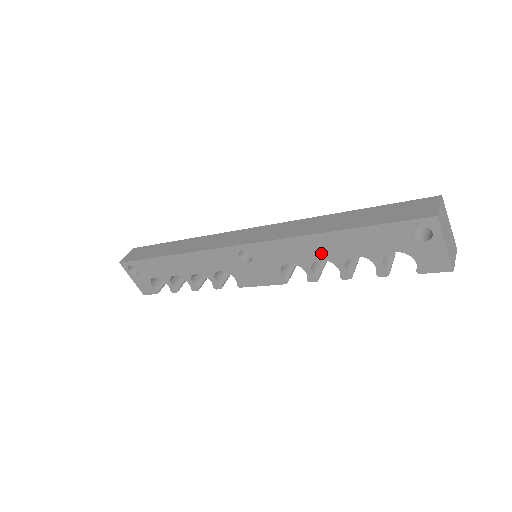
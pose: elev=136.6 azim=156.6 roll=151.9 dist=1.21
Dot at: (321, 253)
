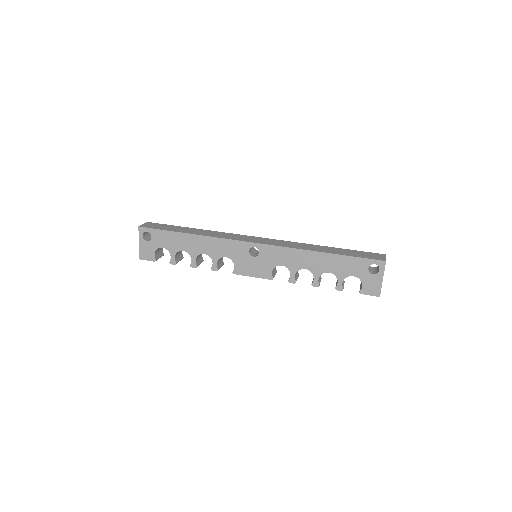
Dot at: (309, 264)
